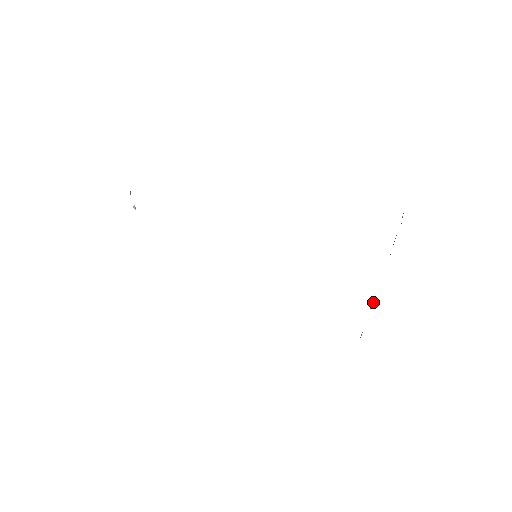
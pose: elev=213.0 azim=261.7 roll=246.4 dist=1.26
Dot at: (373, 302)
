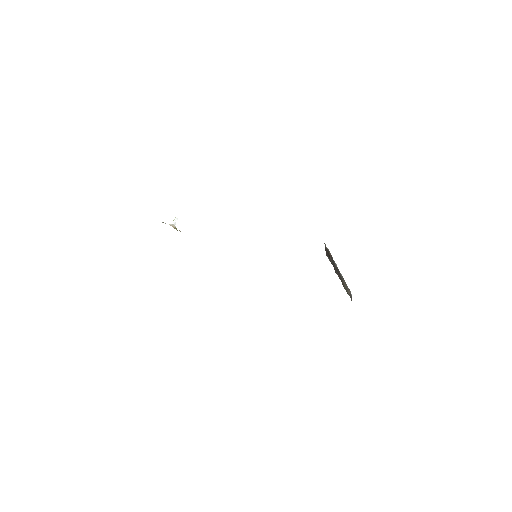
Dot at: occluded
